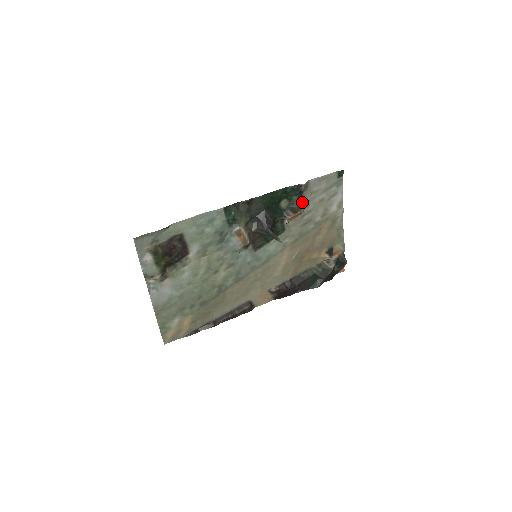
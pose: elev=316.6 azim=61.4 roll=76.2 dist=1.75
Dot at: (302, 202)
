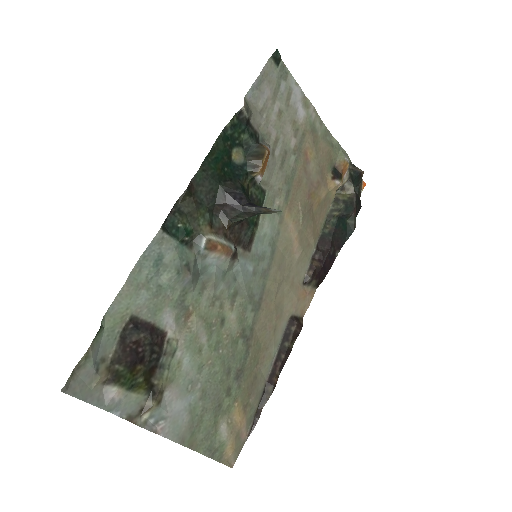
Dot at: (258, 136)
